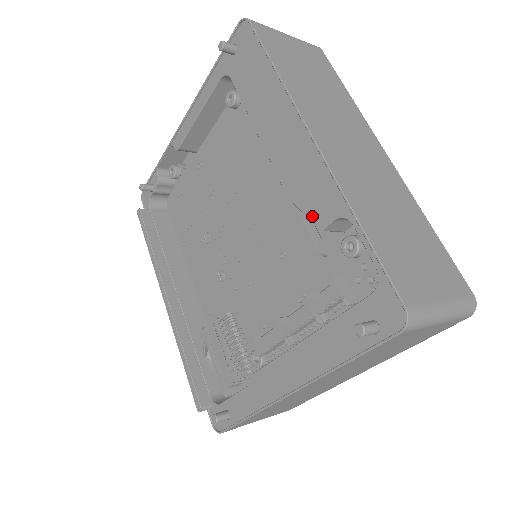
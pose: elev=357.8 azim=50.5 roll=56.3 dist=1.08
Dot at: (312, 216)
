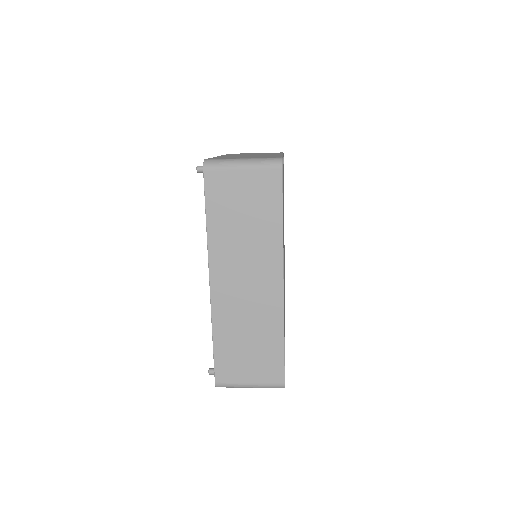
Dot at: occluded
